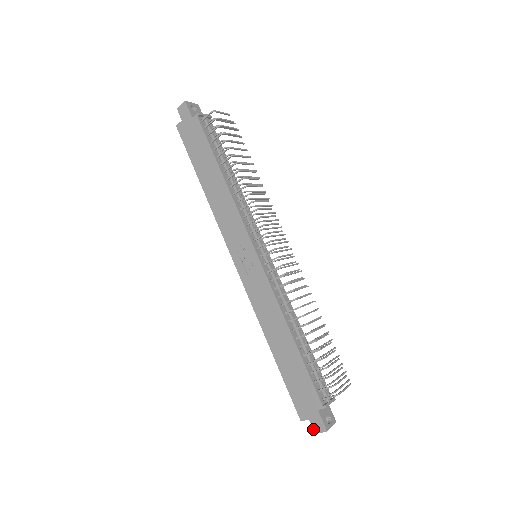
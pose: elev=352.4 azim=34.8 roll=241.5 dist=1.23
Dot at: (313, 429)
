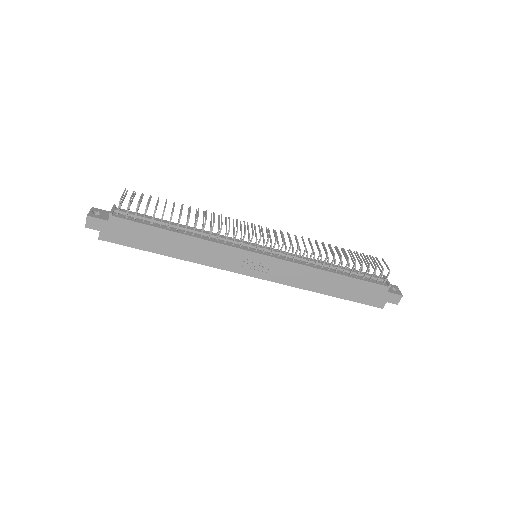
Dot at: occluded
